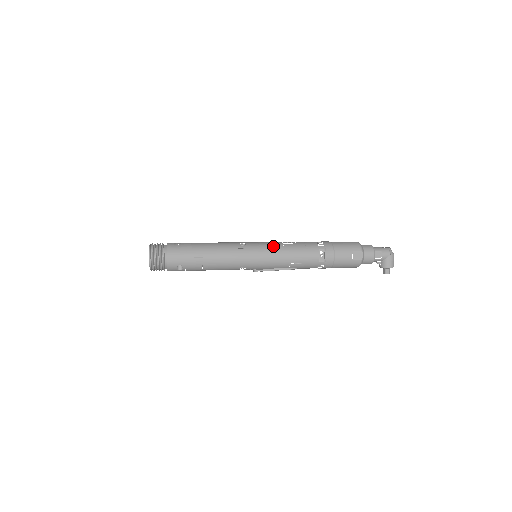
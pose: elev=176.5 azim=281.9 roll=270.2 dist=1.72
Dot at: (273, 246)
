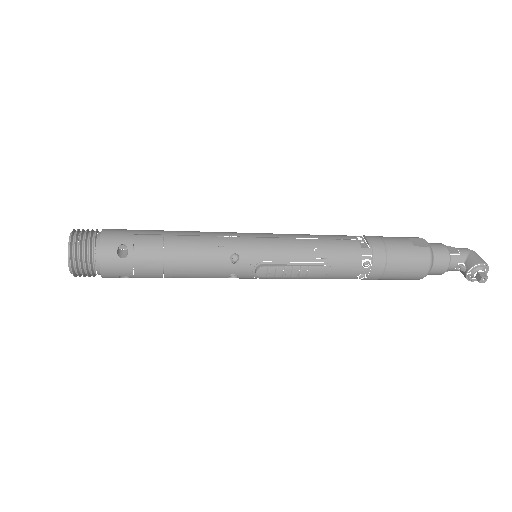
Dot at: occluded
